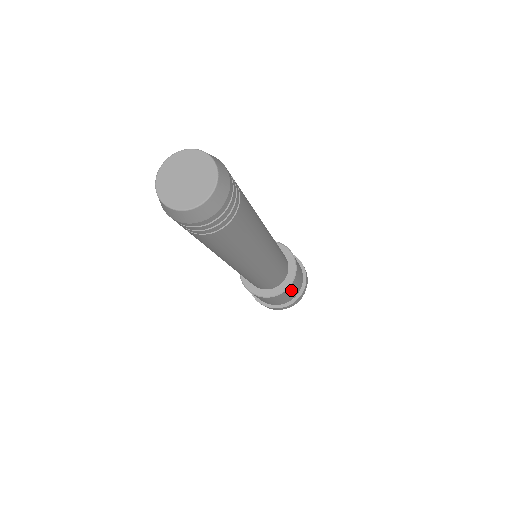
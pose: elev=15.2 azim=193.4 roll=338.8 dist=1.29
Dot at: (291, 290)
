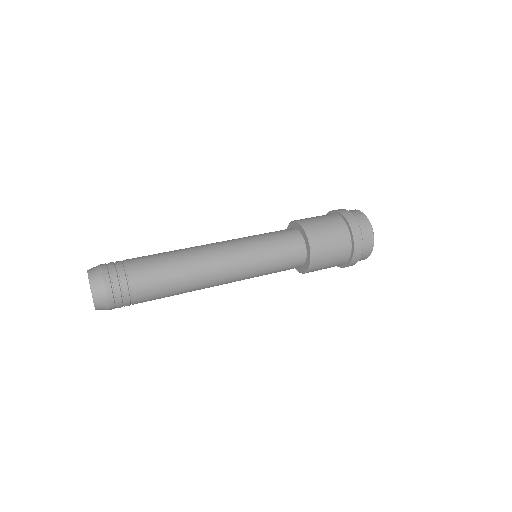
Dot at: (320, 268)
